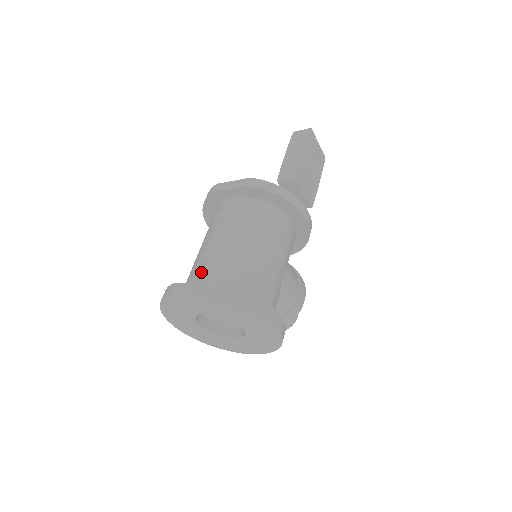
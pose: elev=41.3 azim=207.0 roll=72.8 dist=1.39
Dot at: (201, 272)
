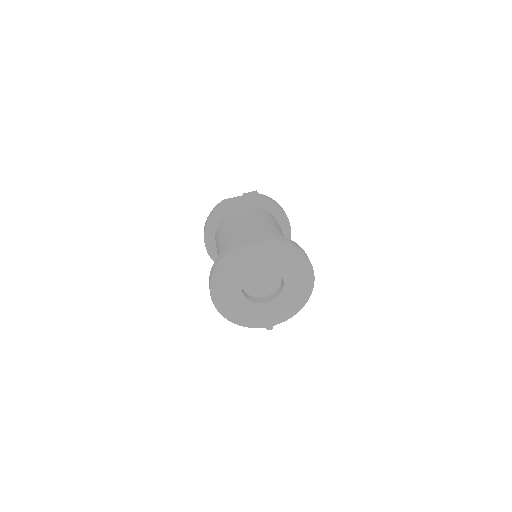
Dot at: occluded
